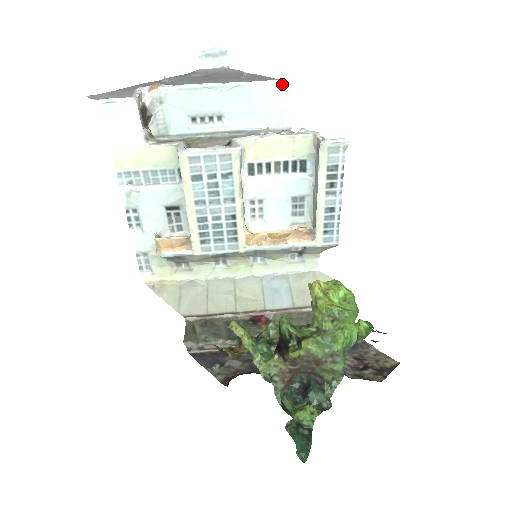
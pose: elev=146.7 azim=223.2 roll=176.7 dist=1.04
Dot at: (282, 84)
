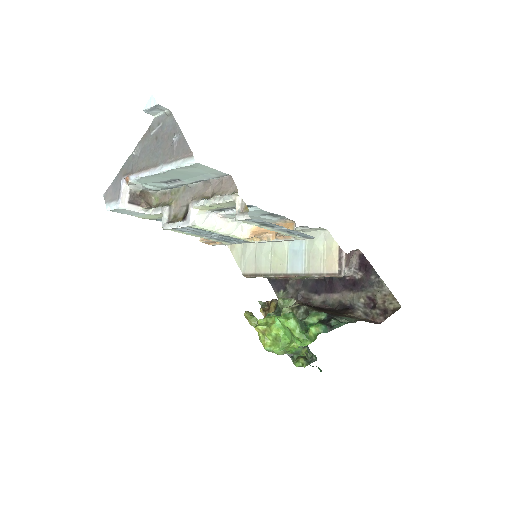
Dot at: (192, 165)
